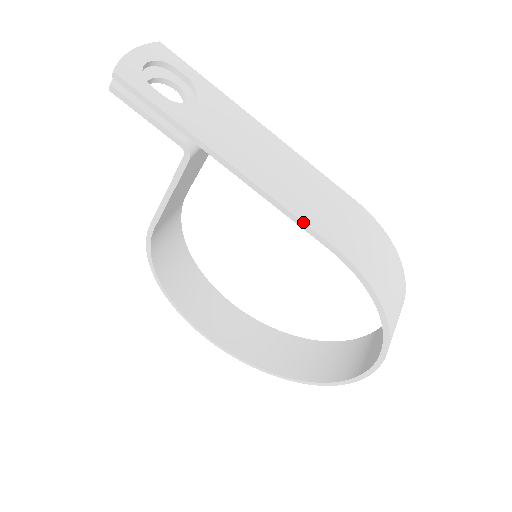
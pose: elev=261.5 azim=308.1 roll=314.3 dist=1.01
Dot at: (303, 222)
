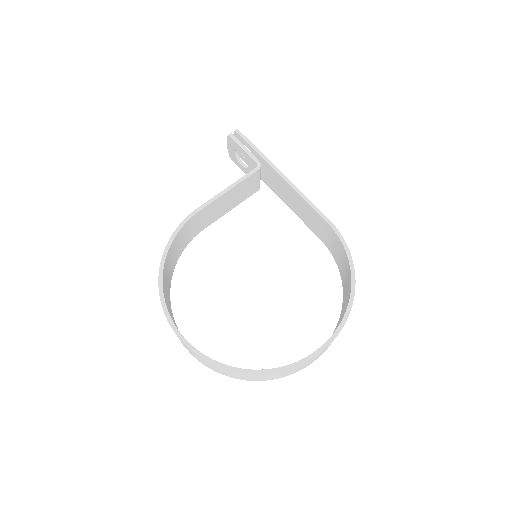
Dot at: occluded
